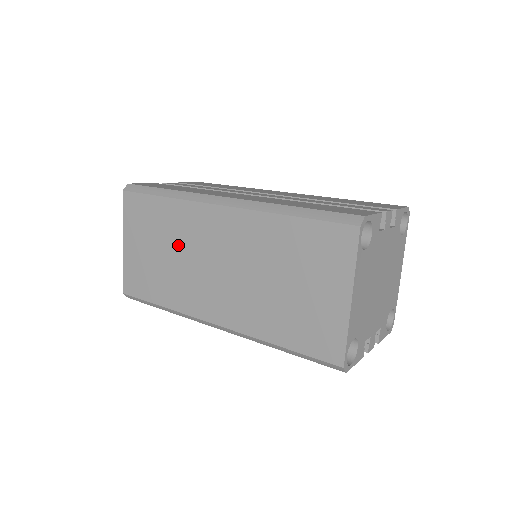
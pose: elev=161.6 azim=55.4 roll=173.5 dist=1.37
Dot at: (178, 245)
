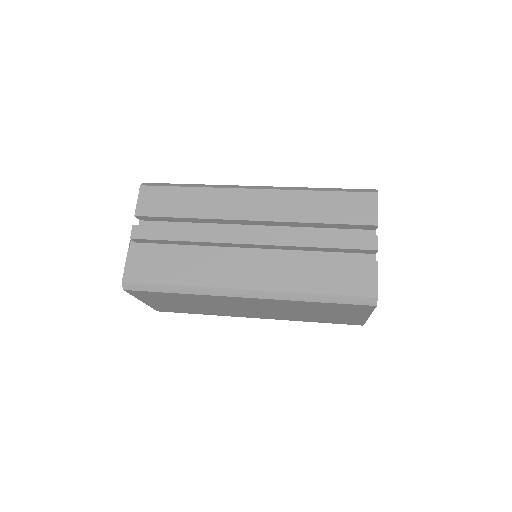
Dot at: (207, 304)
